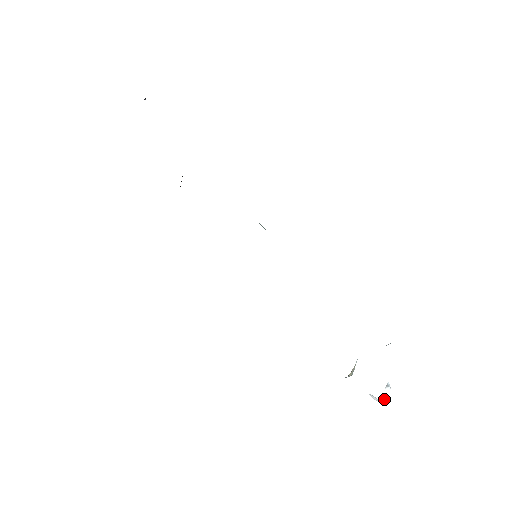
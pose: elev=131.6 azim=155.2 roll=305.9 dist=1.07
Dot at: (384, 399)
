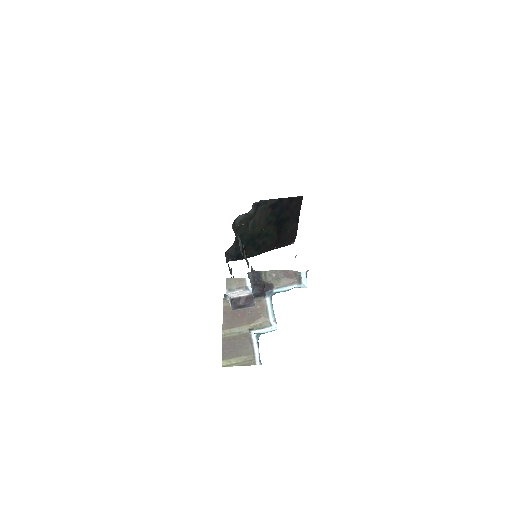
Dot at: (232, 296)
